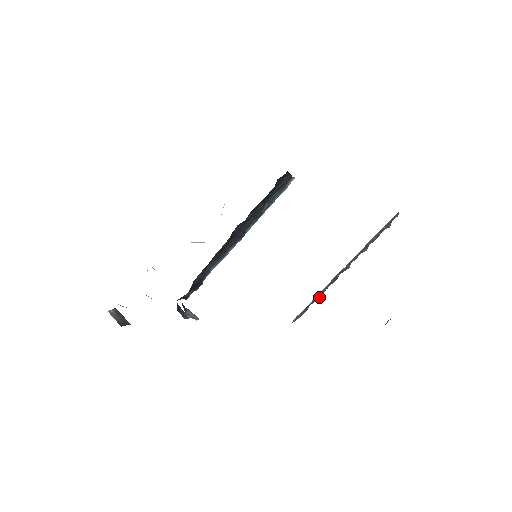
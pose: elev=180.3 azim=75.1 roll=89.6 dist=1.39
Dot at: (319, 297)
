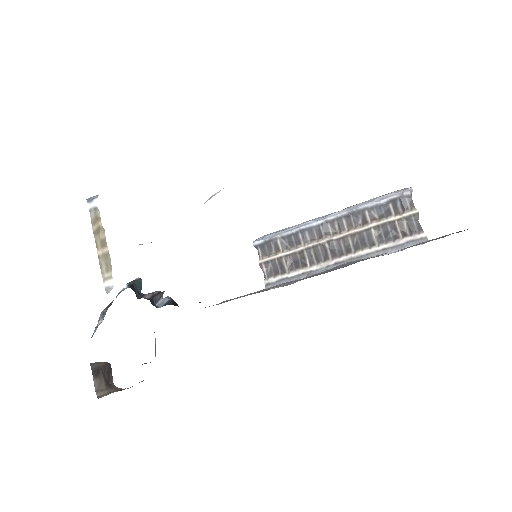
Dot at: (299, 259)
